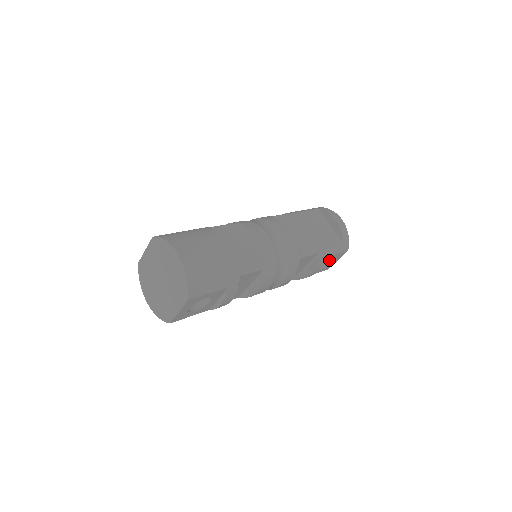
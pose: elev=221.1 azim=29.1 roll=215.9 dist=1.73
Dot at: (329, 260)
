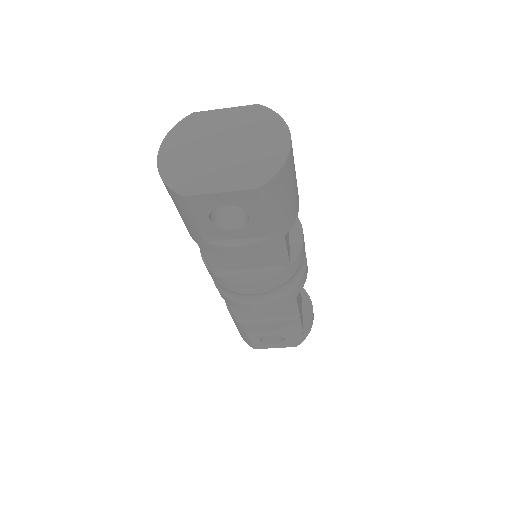
Dot at: (272, 339)
